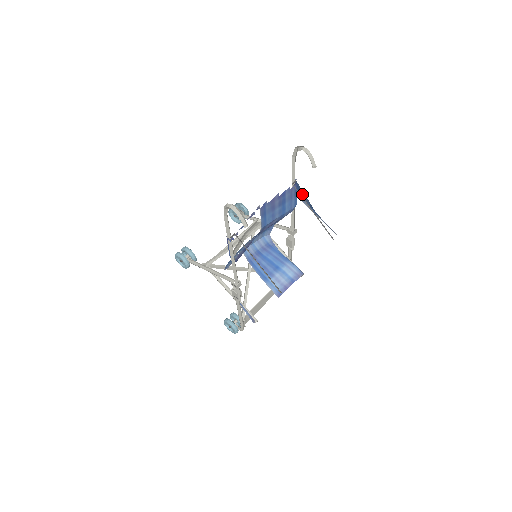
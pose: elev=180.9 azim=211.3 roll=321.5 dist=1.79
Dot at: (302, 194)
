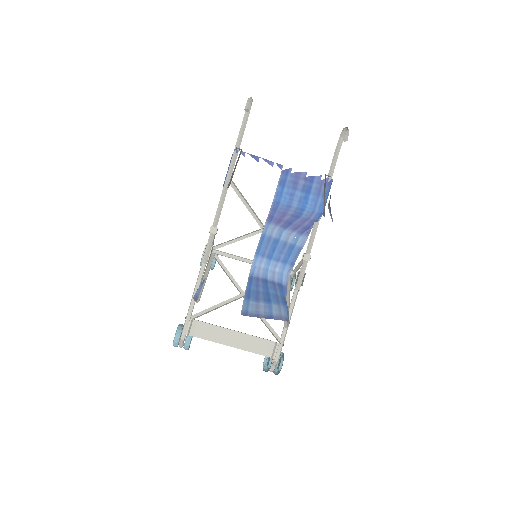
Dot at: occluded
